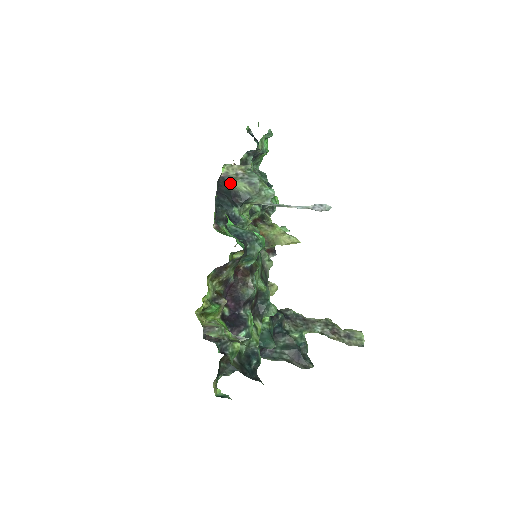
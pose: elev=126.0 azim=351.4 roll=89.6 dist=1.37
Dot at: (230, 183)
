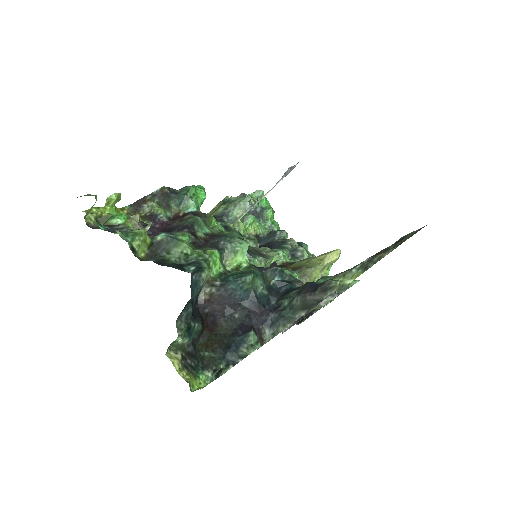
Dot at: occluded
